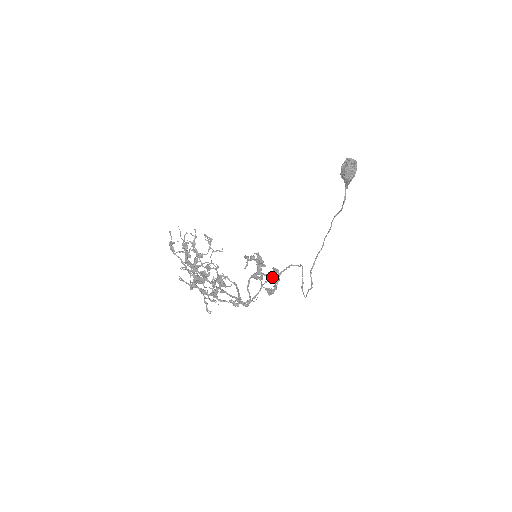
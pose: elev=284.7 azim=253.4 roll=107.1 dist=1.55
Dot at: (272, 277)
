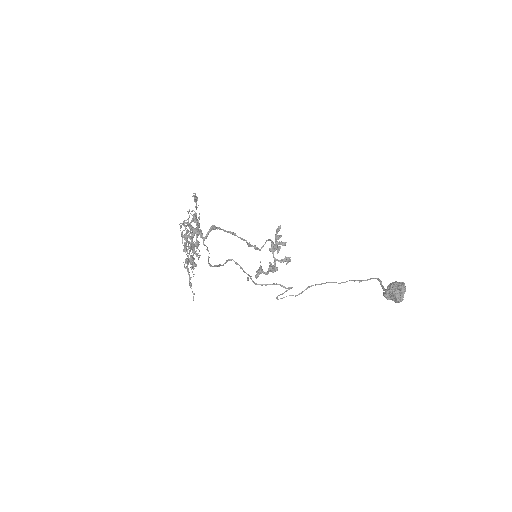
Dot at: (251, 279)
